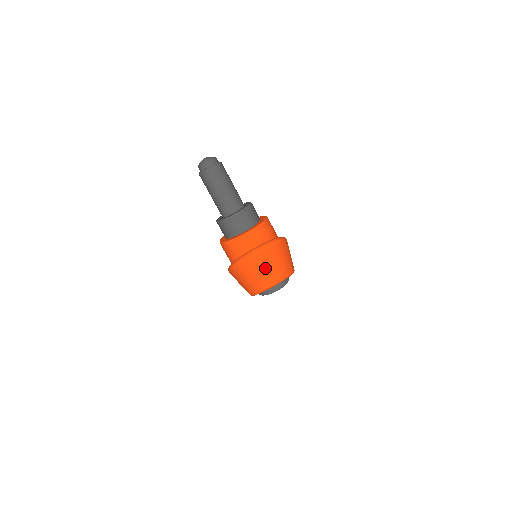
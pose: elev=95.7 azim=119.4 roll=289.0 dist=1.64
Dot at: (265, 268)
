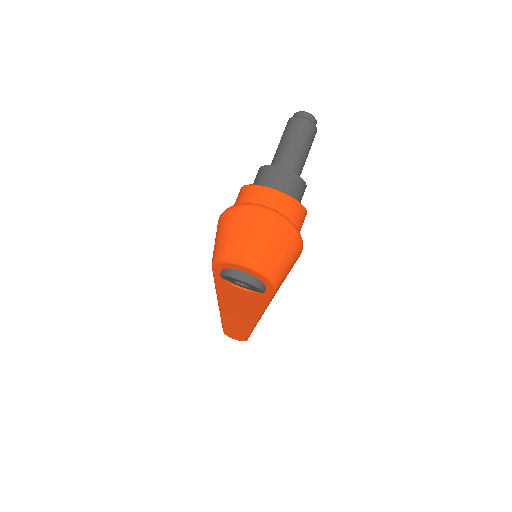
Dot at: (255, 235)
